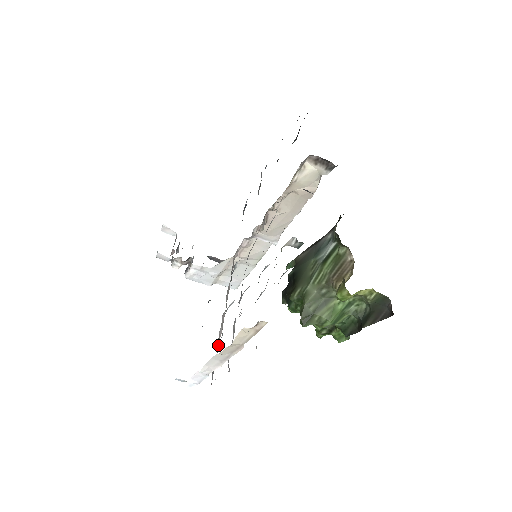
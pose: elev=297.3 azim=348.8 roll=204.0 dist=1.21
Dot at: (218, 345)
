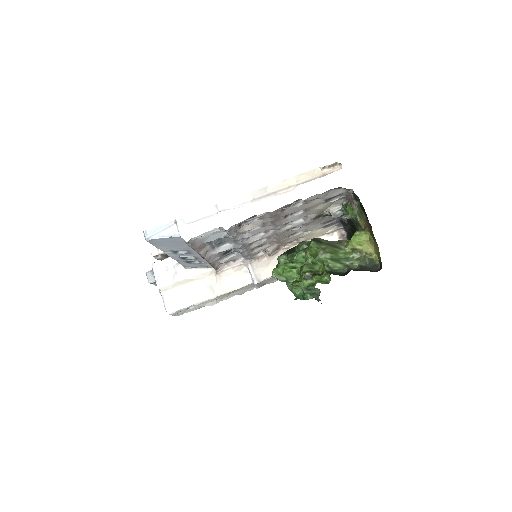
Dot at: (198, 249)
